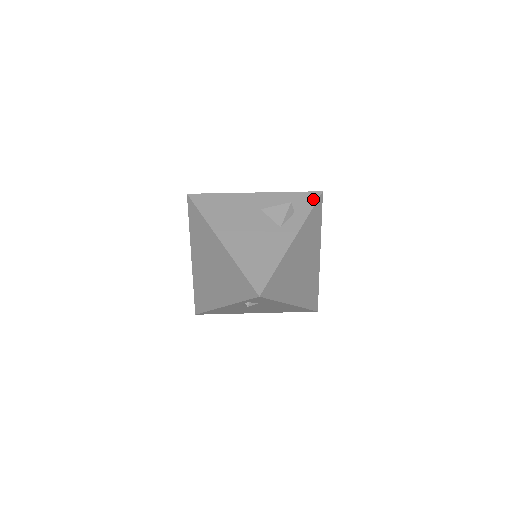
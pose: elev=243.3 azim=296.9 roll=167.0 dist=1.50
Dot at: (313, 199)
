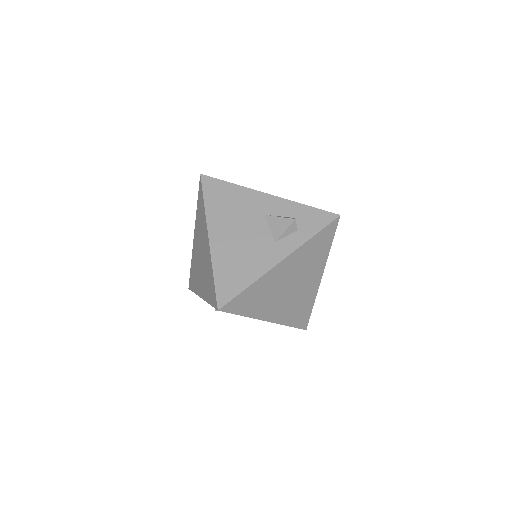
Dot at: (325, 221)
